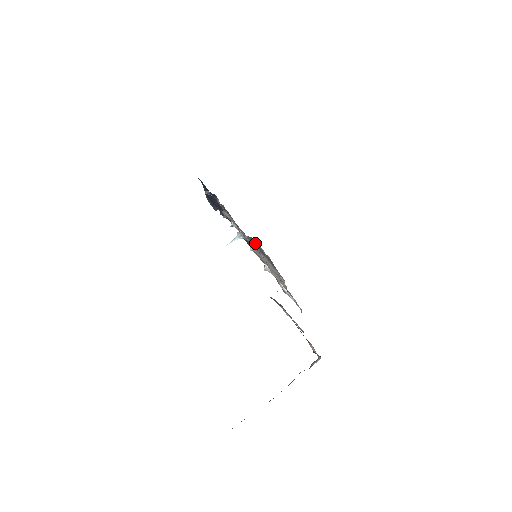
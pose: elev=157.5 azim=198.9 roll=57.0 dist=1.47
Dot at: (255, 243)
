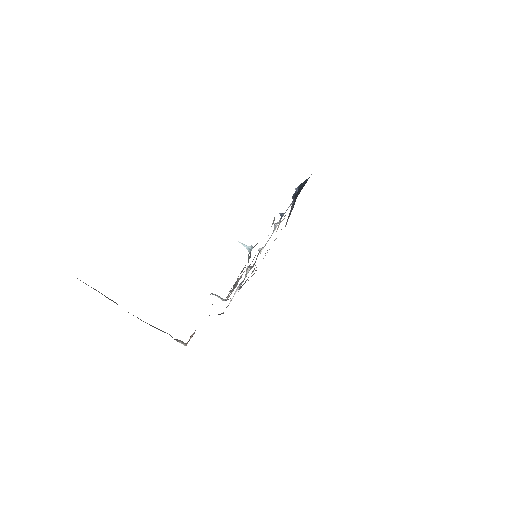
Dot at: occluded
